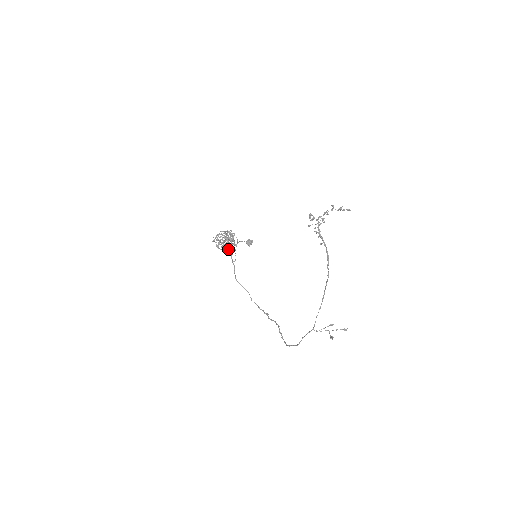
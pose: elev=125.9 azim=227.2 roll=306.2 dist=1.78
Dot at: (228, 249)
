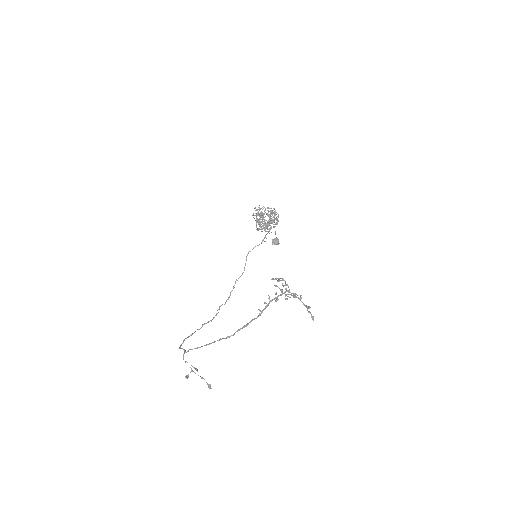
Dot at: occluded
